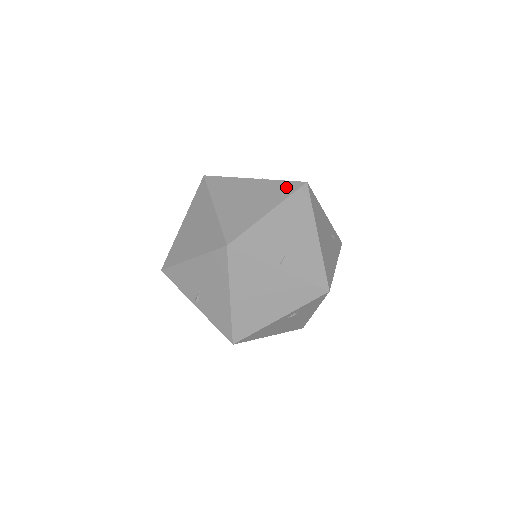
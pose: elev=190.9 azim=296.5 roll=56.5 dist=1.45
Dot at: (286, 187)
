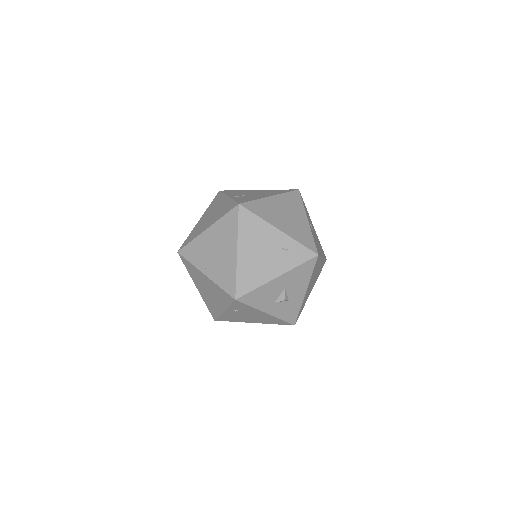
Dot at: (229, 207)
